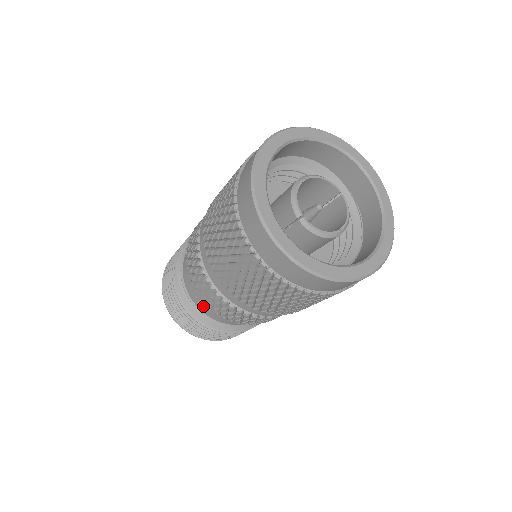
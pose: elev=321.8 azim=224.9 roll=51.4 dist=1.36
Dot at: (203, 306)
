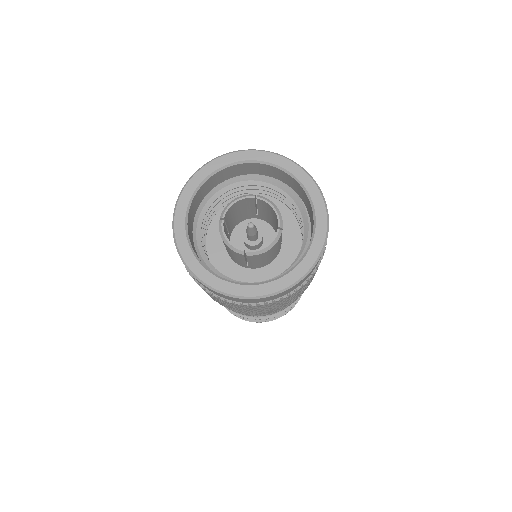
Dot at: occluded
